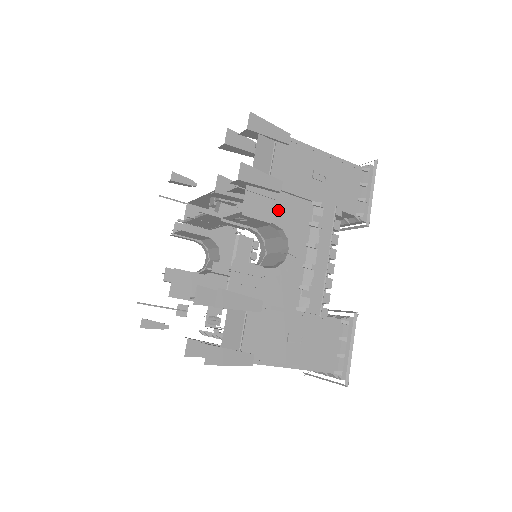
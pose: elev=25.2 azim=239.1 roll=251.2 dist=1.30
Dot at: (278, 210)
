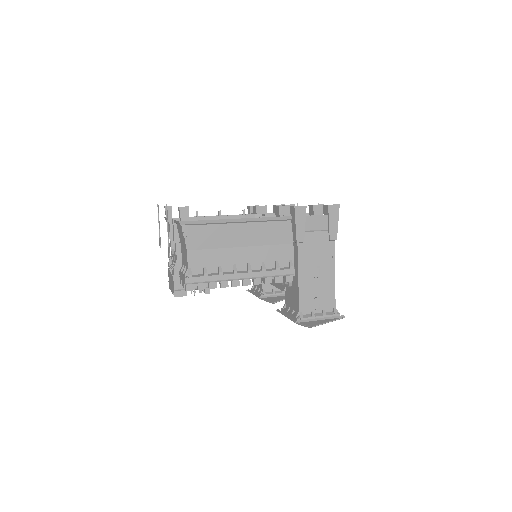
Dot at: occluded
